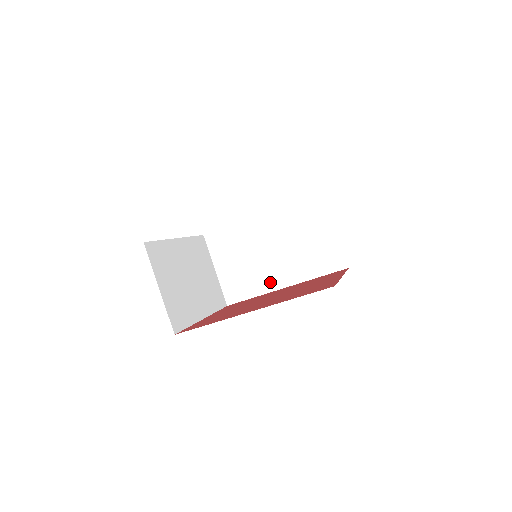
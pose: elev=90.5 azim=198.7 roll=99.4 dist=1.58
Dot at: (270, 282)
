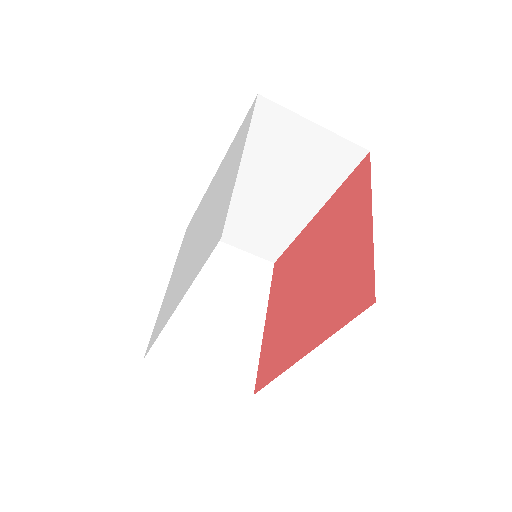
Dot at: (294, 221)
